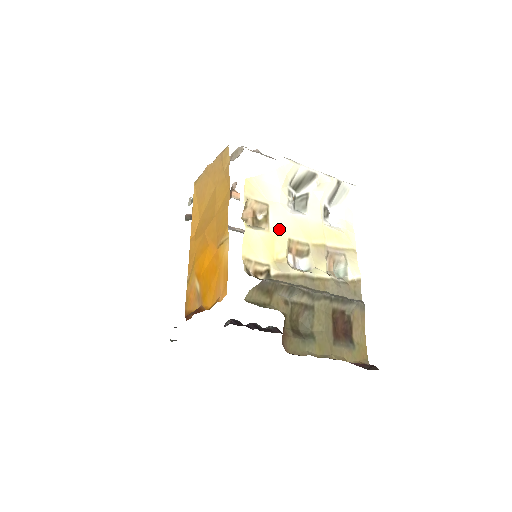
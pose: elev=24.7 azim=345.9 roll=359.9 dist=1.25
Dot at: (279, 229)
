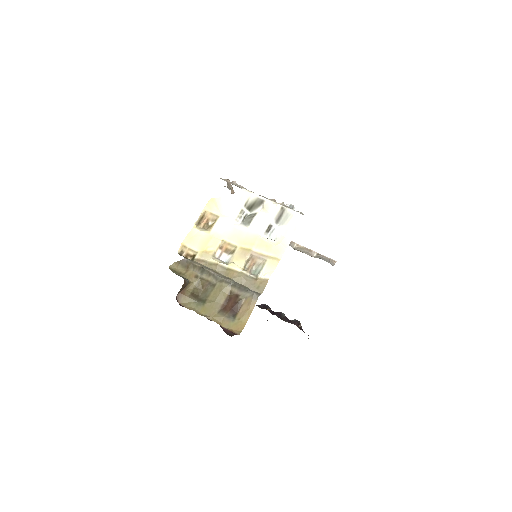
Dot at: (218, 233)
